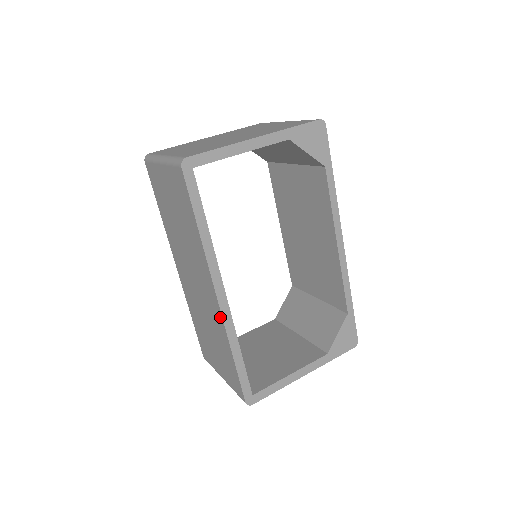
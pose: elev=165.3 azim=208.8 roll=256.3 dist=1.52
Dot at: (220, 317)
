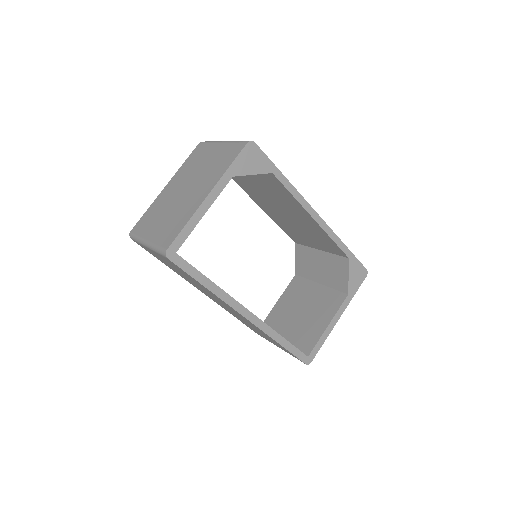
Dot at: occluded
